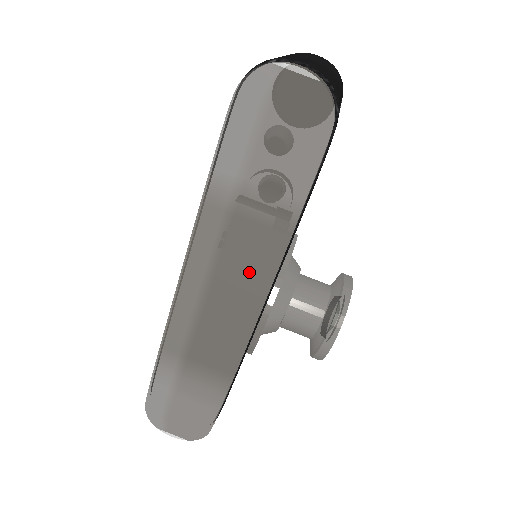
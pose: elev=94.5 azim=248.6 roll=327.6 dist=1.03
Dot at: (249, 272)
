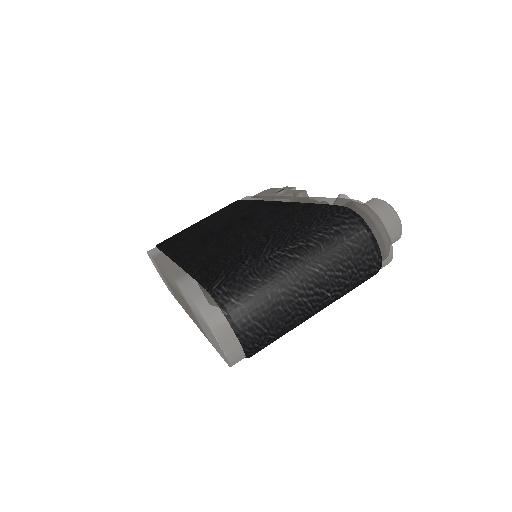
Dot at: (189, 312)
